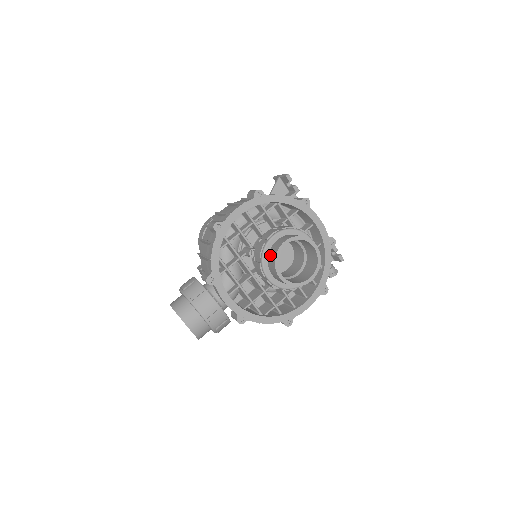
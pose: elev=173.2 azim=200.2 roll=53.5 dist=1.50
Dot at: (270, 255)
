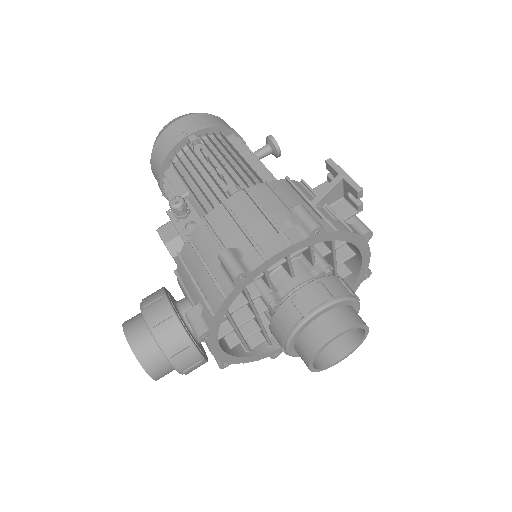
Dot at: (306, 337)
